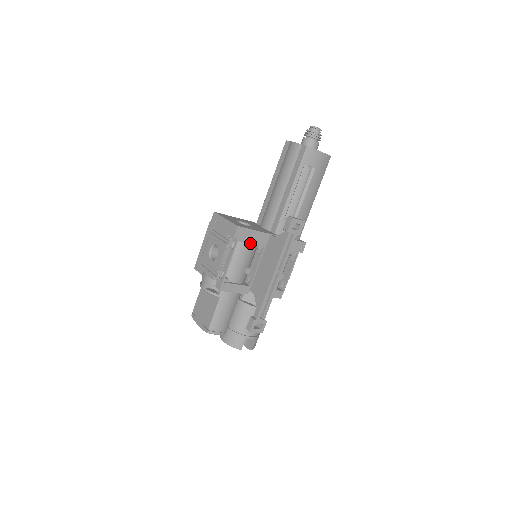
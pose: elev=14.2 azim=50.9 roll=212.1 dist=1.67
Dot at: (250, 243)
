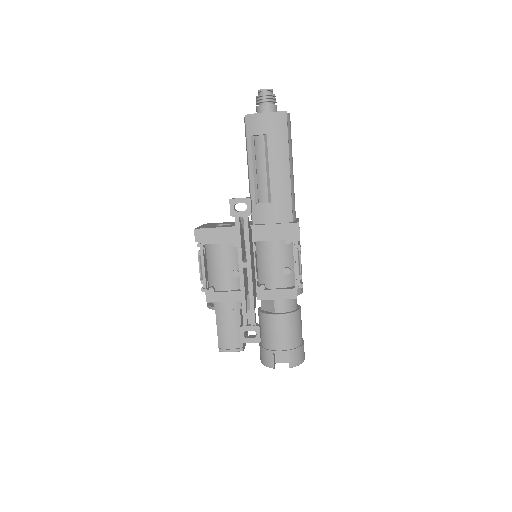
Dot at: (219, 243)
